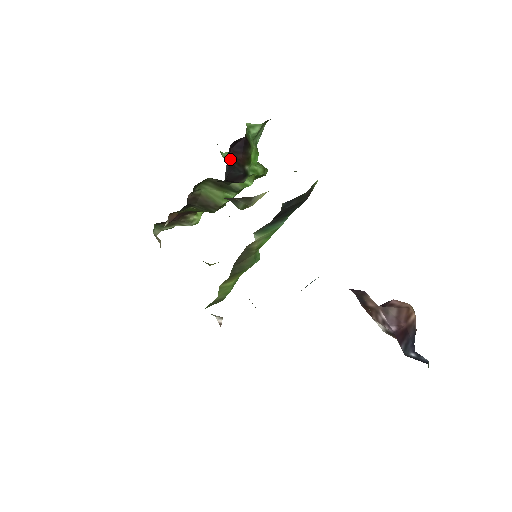
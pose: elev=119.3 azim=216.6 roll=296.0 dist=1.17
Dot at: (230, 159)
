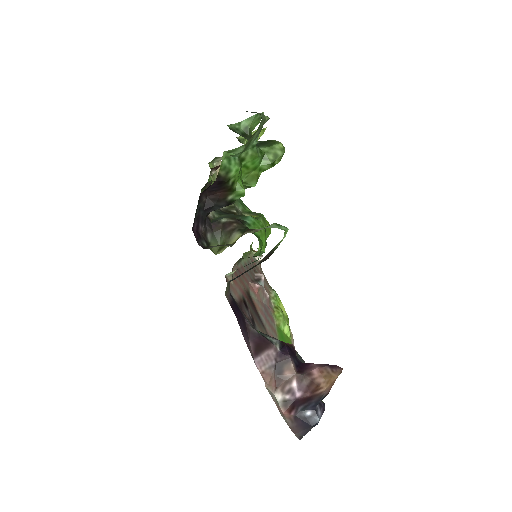
Dot at: (208, 198)
